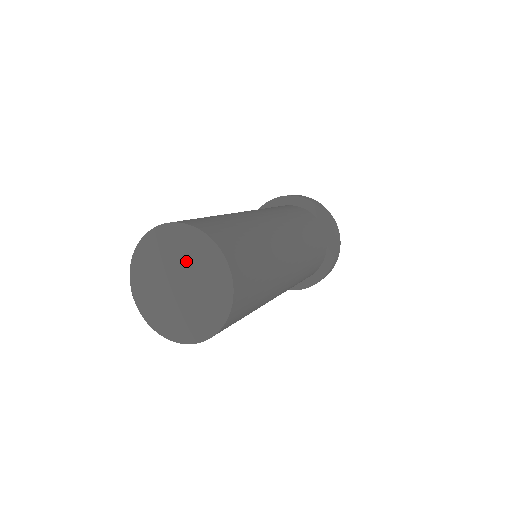
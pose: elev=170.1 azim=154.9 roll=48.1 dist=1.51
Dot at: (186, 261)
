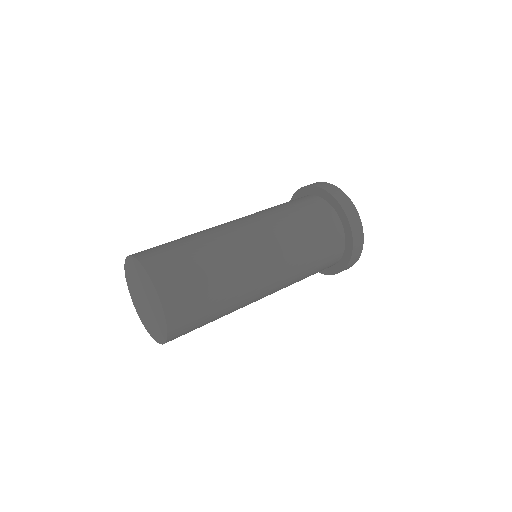
Dot at: (139, 282)
